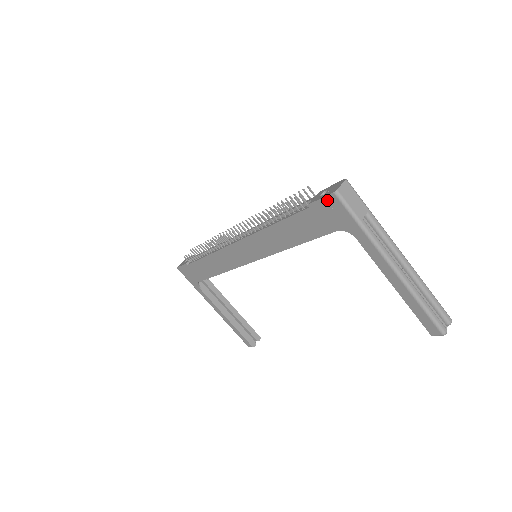
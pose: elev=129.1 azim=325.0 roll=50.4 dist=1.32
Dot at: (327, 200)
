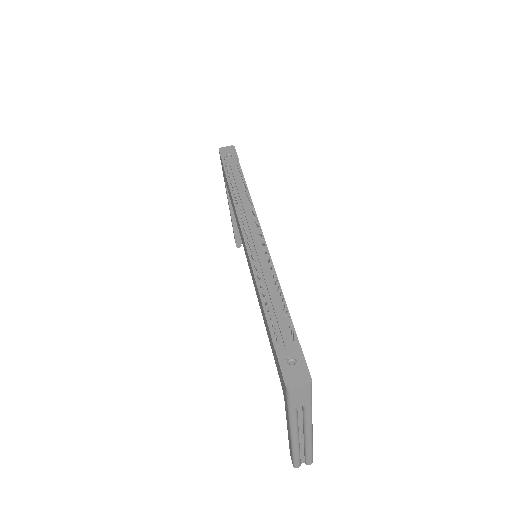
Dot at: (282, 375)
